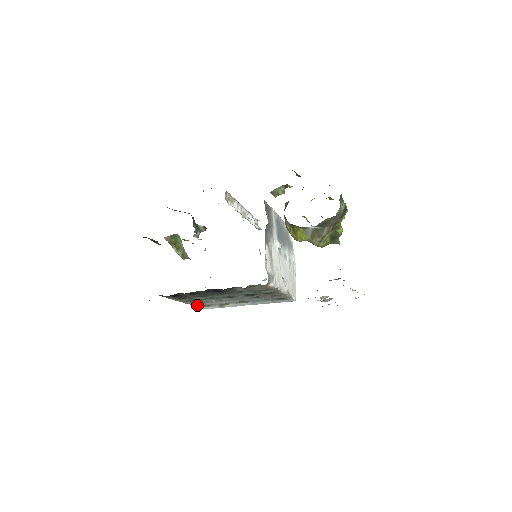
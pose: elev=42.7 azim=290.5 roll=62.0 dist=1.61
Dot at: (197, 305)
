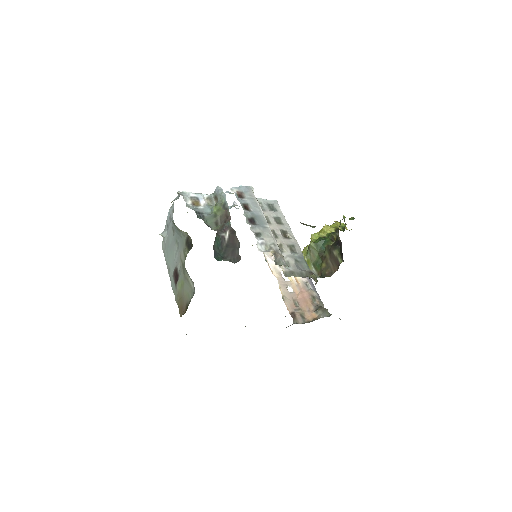
Dot at: occluded
